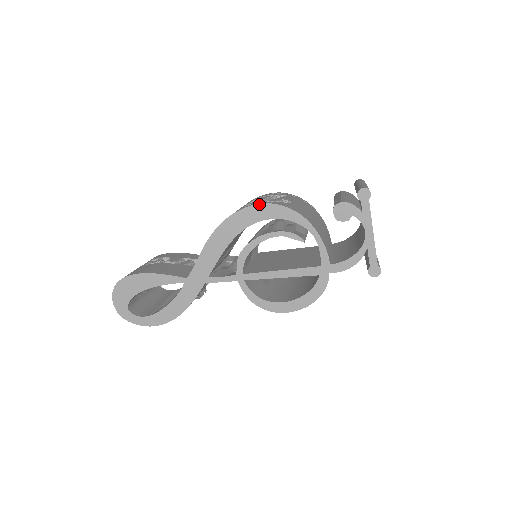
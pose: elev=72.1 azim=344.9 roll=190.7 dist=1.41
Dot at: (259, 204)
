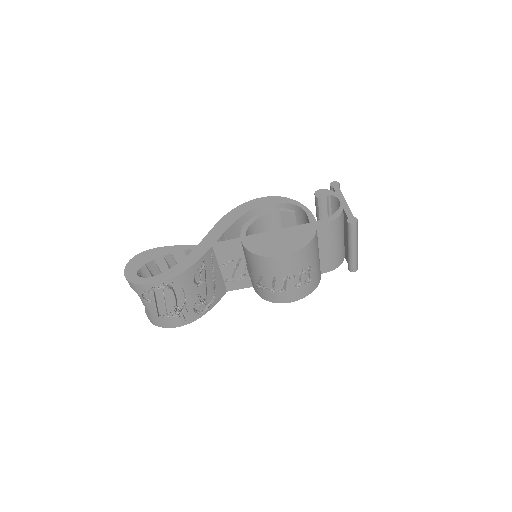
Dot at: (260, 198)
